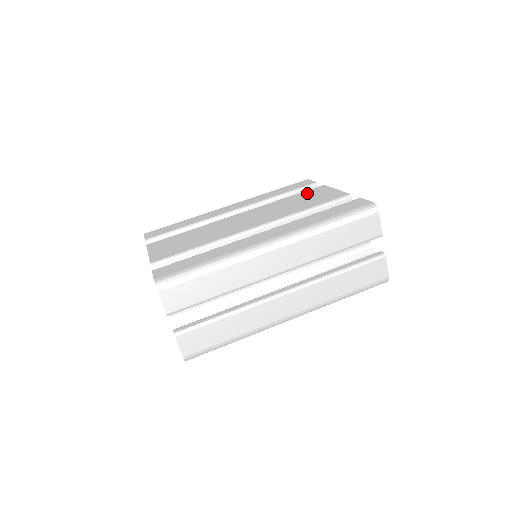
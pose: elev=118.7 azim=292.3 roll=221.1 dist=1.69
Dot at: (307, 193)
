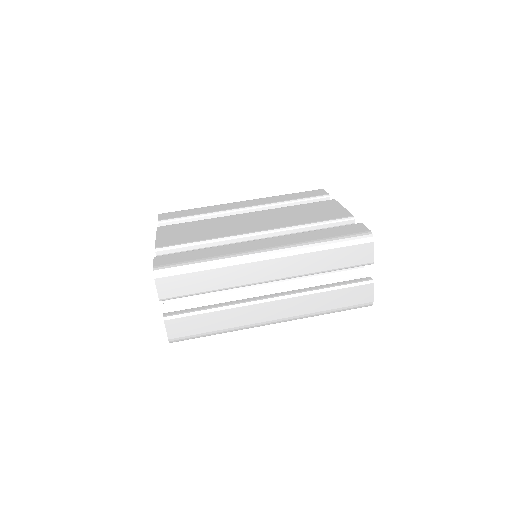
Dot at: (316, 205)
